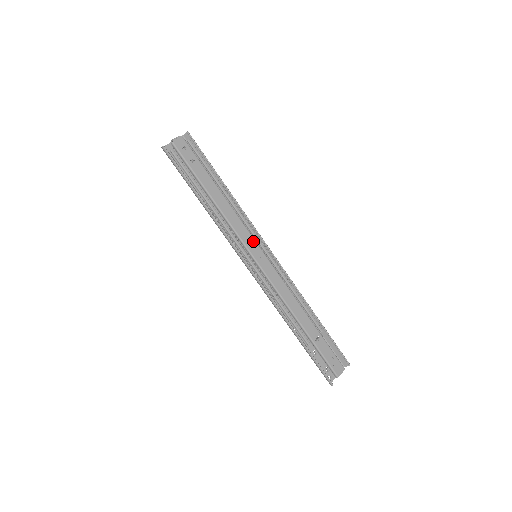
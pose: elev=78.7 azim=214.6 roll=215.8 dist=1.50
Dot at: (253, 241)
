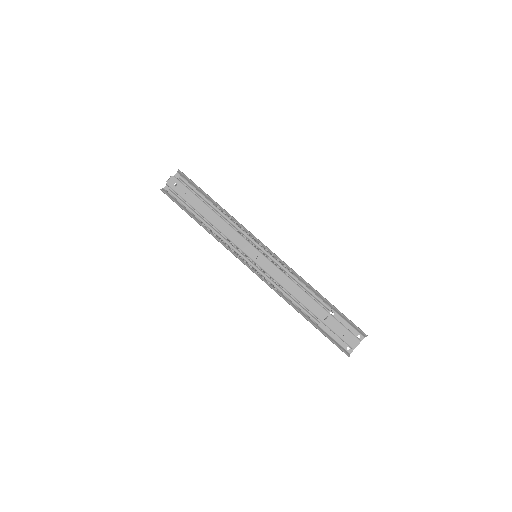
Dot at: (249, 245)
